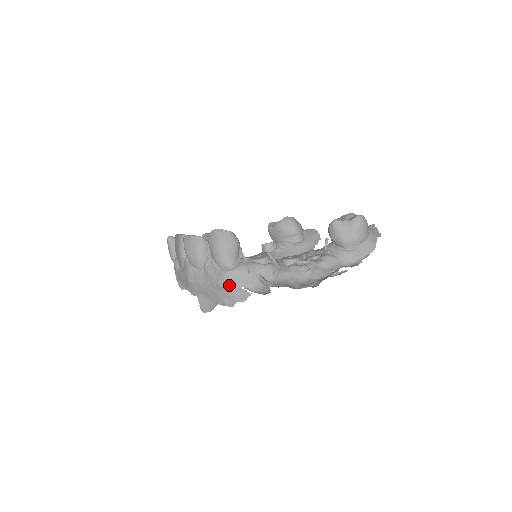
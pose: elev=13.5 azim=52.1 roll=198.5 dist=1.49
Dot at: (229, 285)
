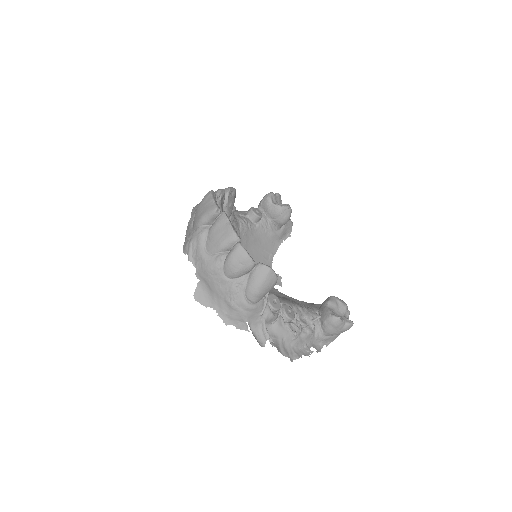
Dot at: (240, 313)
